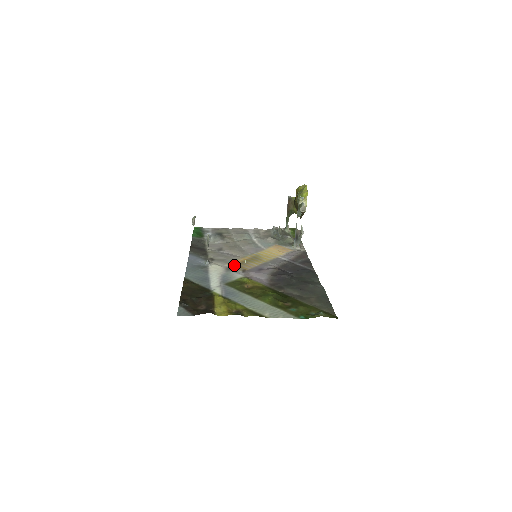
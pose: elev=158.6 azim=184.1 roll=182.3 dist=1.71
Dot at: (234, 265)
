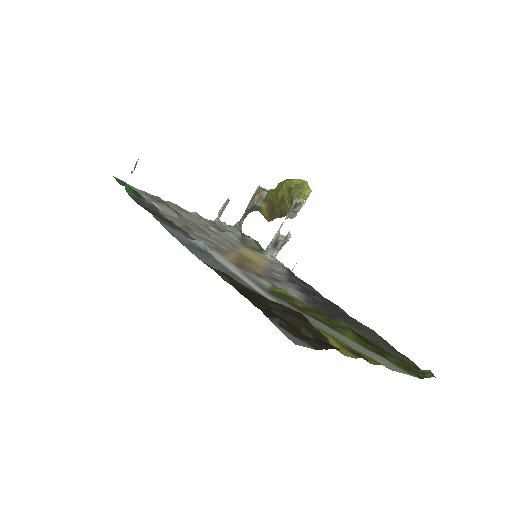
Dot at: (237, 261)
